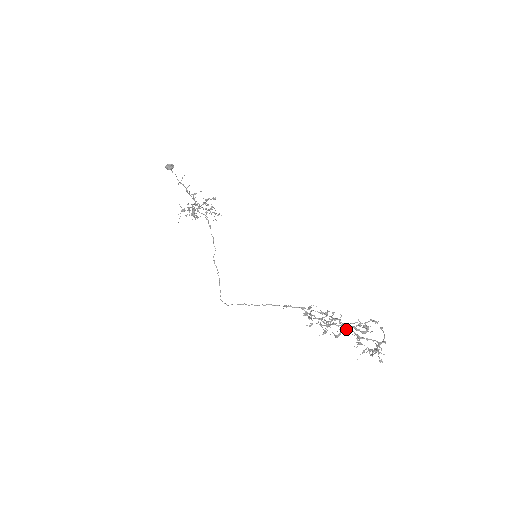
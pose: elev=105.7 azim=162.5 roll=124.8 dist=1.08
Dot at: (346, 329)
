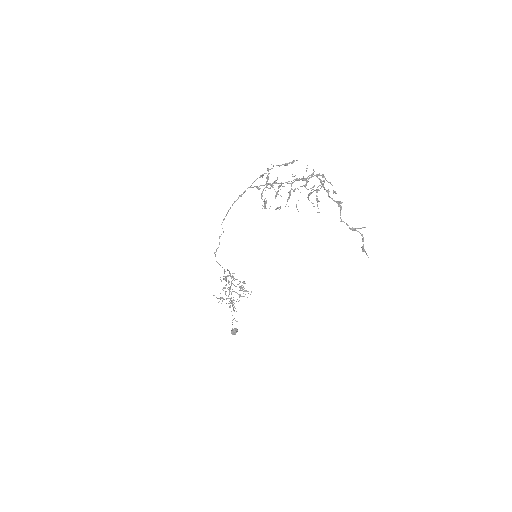
Dot at: (293, 190)
